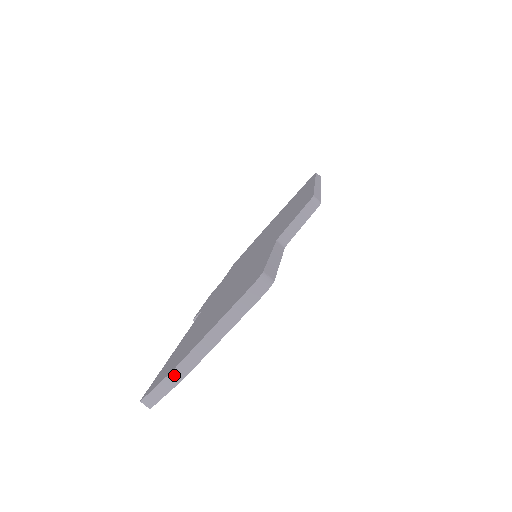
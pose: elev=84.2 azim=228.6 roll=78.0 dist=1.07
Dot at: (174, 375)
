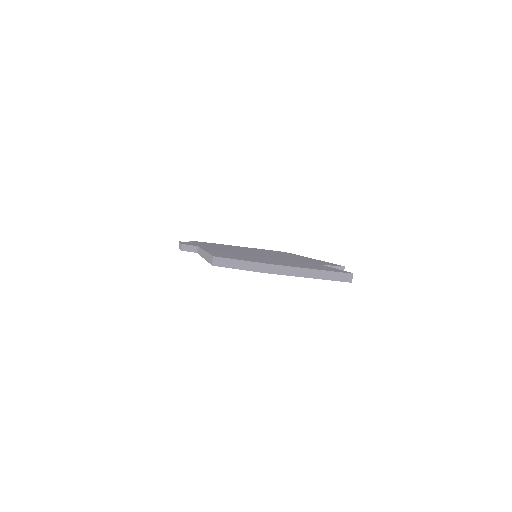
Dot at: (266, 266)
